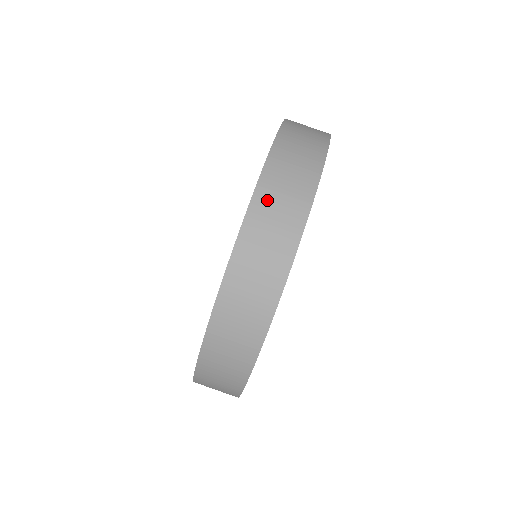
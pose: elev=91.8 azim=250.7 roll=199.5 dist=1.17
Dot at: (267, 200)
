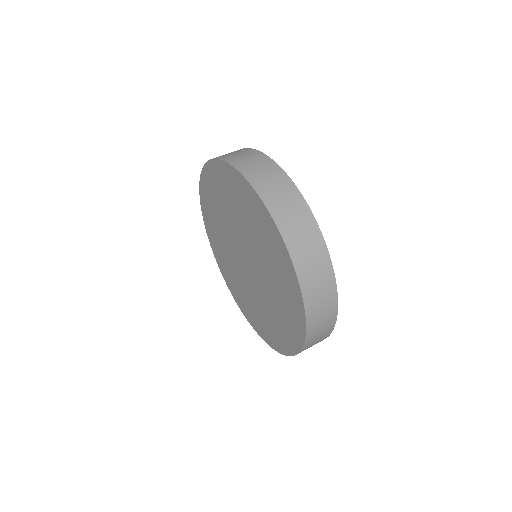
Dot at: (285, 220)
